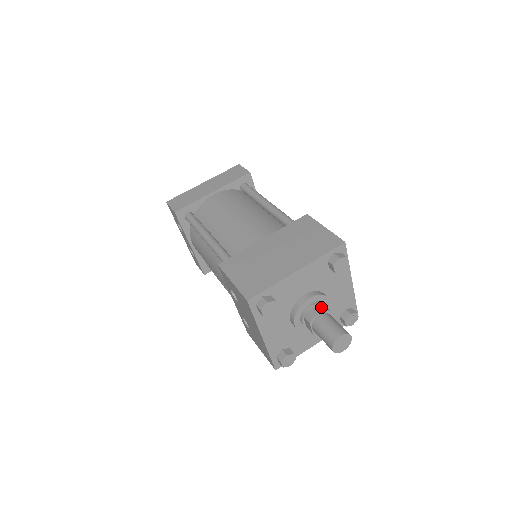
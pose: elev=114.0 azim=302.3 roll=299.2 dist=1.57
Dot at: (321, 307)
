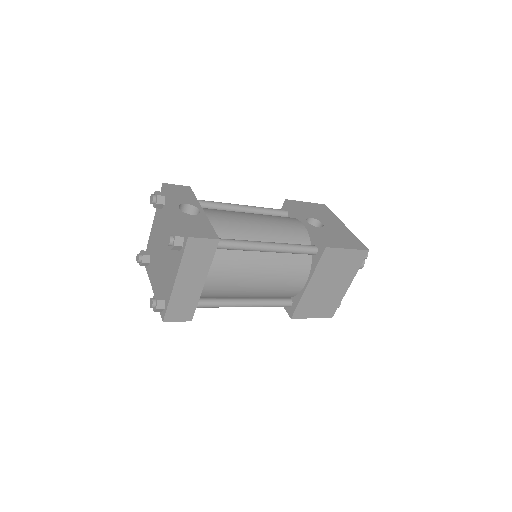
Dot at: occluded
